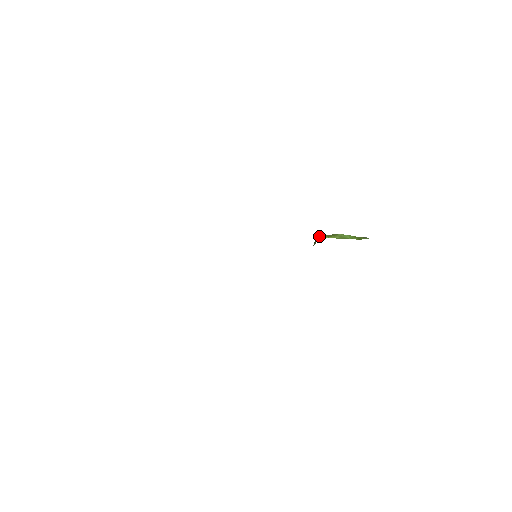
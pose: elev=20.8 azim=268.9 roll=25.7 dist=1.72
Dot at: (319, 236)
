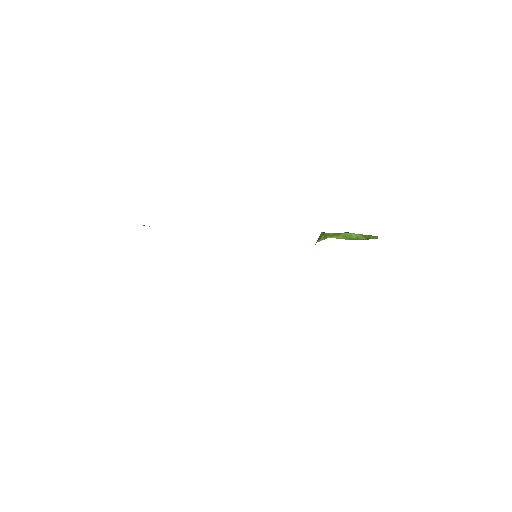
Dot at: (321, 235)
